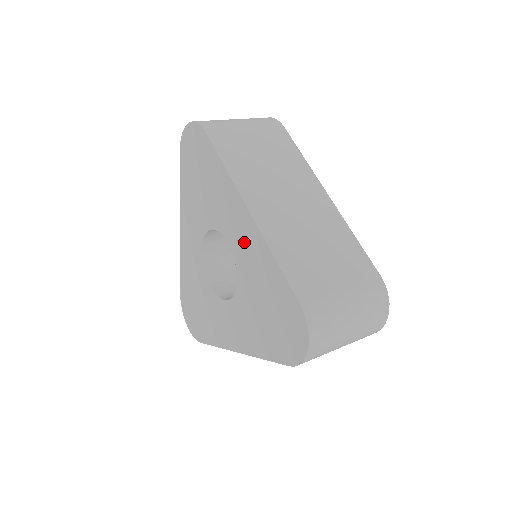
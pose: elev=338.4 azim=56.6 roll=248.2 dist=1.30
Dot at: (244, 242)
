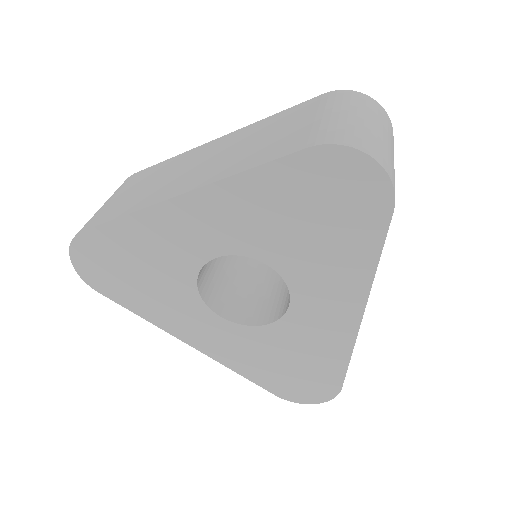
Dot at: (321, 322)
